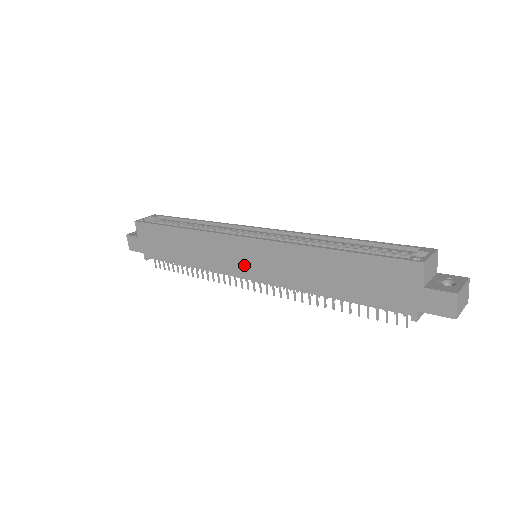
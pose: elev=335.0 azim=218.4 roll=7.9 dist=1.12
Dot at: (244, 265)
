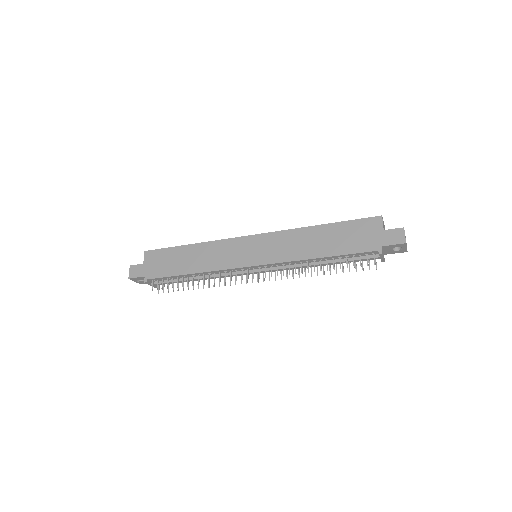
Dot at: (249, 256)
